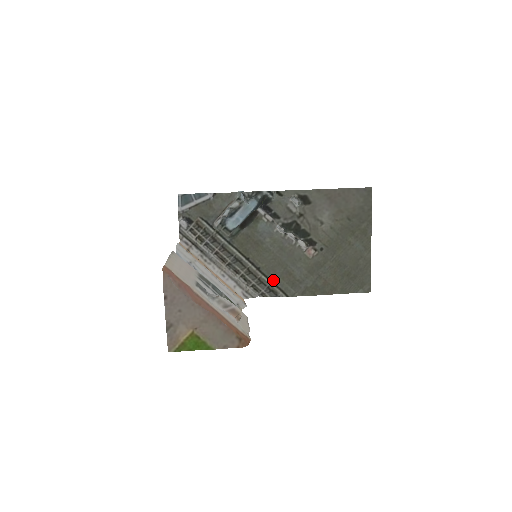
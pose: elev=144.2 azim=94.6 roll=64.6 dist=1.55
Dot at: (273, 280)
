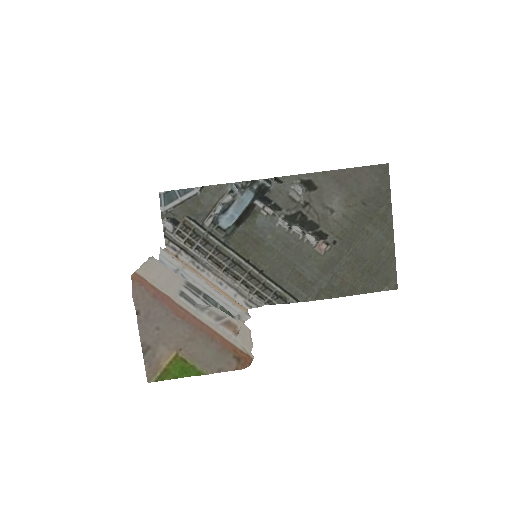
Dot at: (280, 284)
